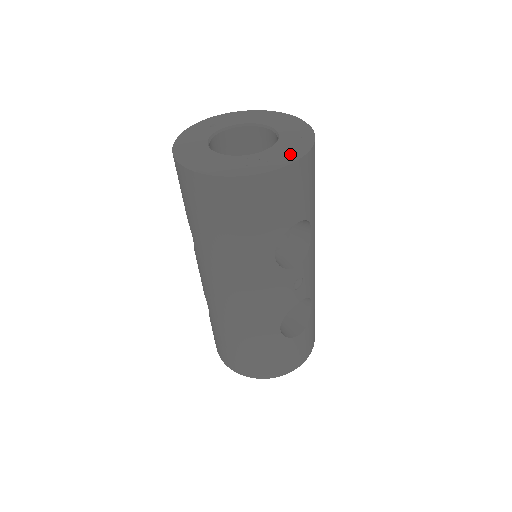
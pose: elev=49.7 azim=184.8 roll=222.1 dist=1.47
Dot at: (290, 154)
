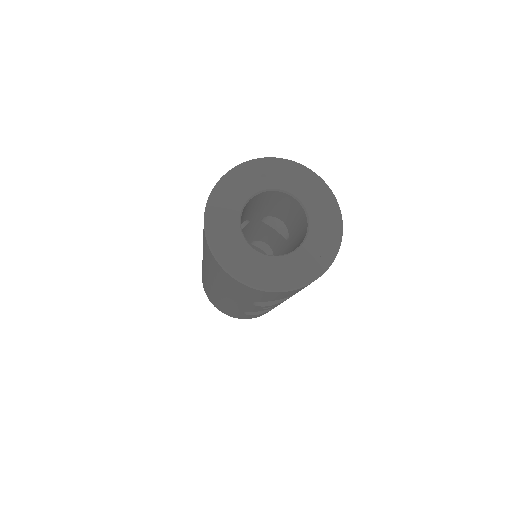
Dot at: (294, 278)
